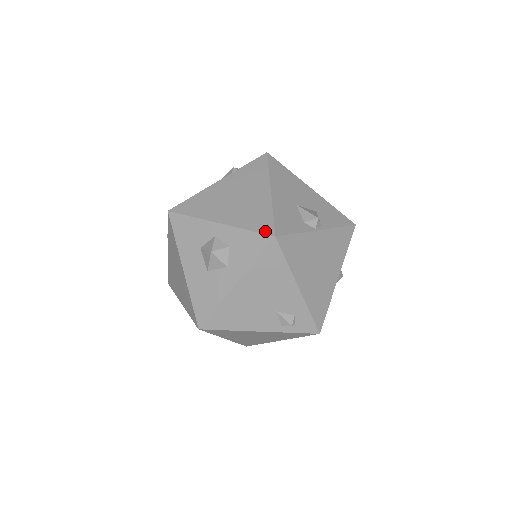
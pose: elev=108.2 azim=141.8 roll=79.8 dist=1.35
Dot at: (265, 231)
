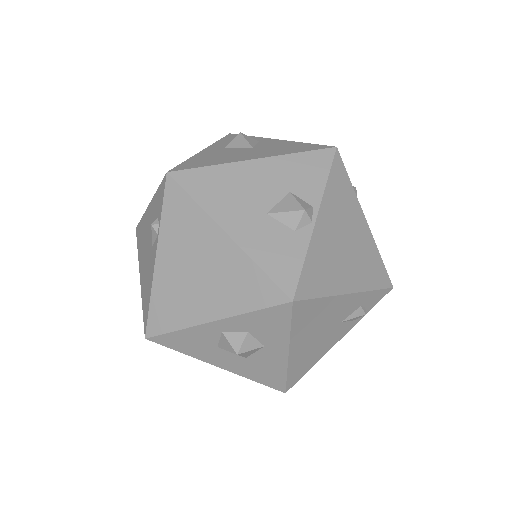
Dot at: (274, 301)
